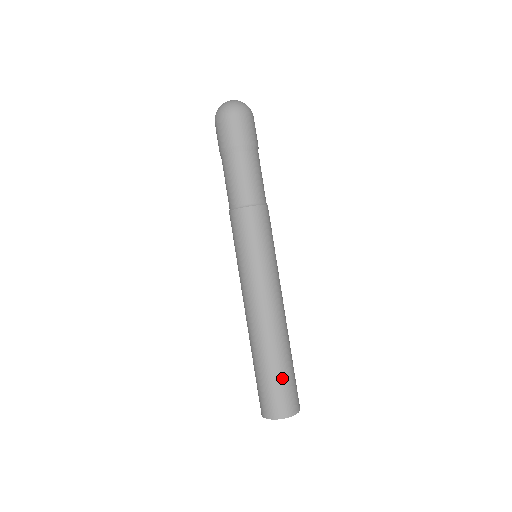
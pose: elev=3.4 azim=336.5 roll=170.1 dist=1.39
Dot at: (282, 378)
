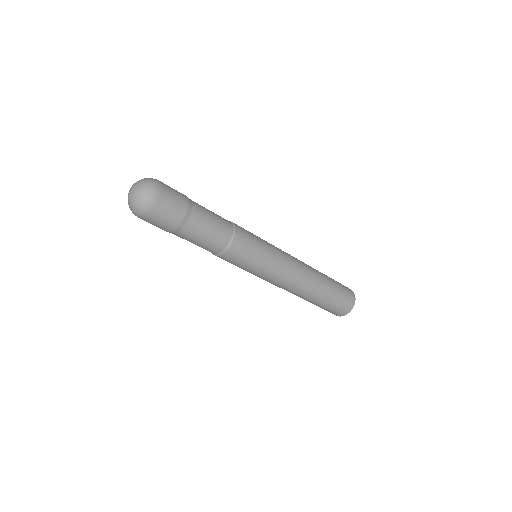
Dot at: (332, 301)
